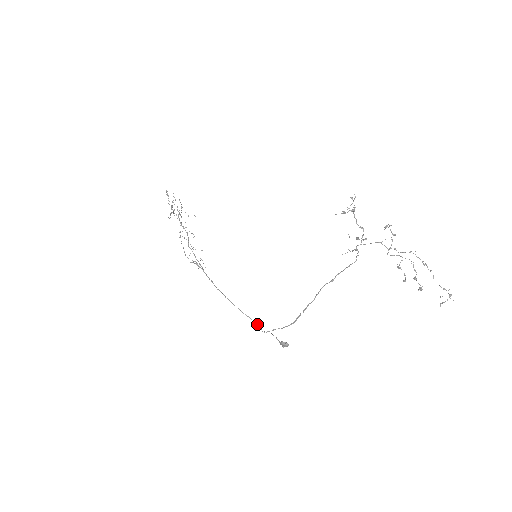
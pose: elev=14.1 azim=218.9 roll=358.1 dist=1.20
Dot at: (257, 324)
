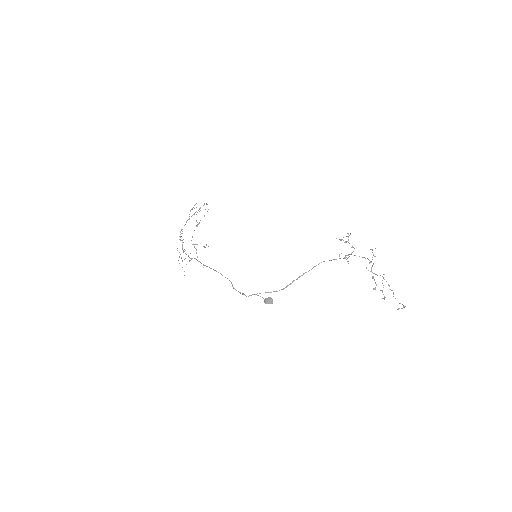
Dot at: occluded
